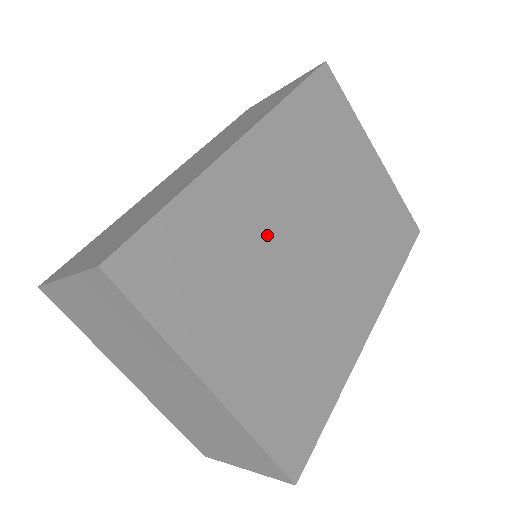
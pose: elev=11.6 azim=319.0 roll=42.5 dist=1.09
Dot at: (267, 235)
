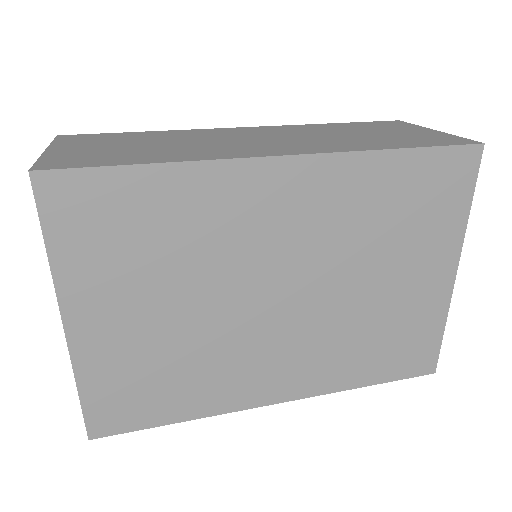
Dot at: (231, 257)
